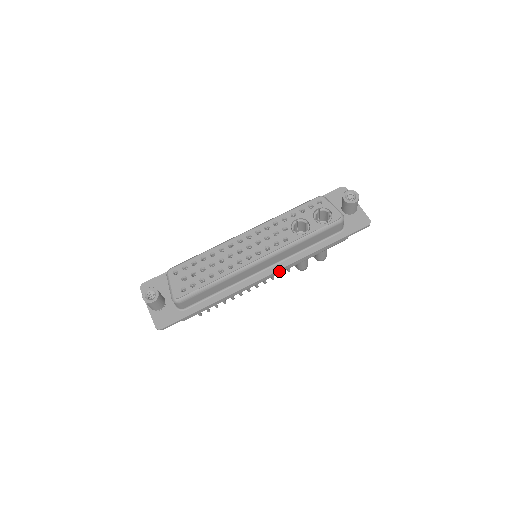
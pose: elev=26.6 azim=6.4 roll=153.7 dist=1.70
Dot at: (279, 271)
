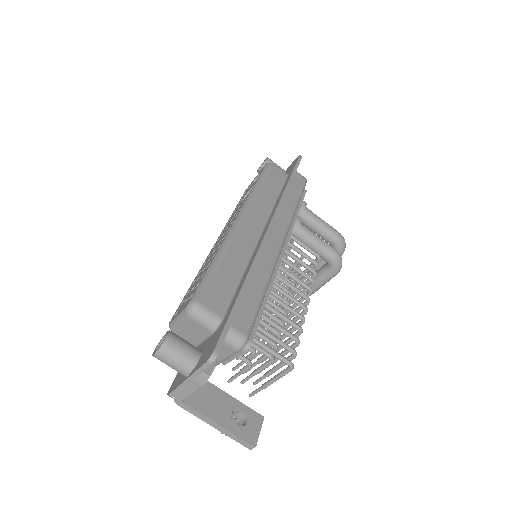
Dot at: (282, 227)
